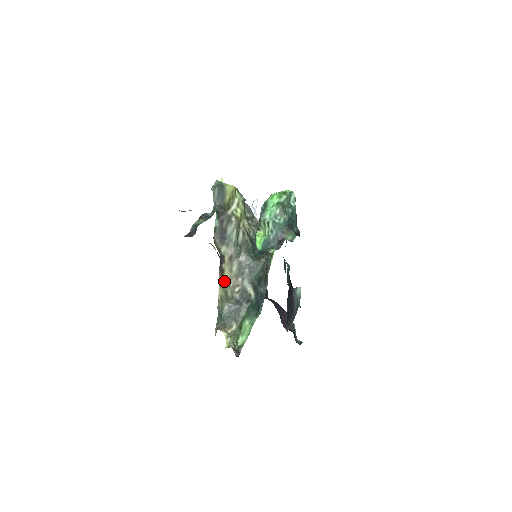
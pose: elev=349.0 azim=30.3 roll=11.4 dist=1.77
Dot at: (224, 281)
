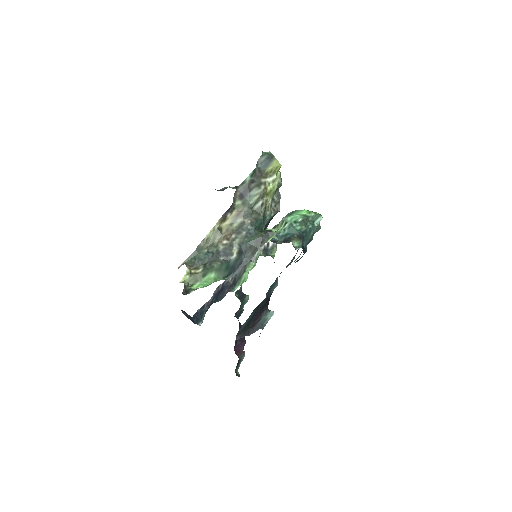
Dot at: (220, 228)
